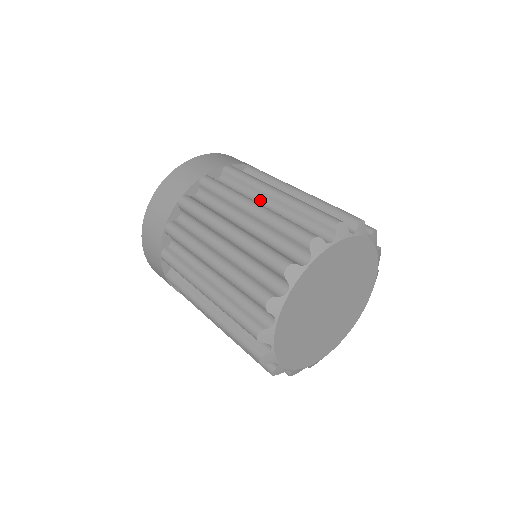
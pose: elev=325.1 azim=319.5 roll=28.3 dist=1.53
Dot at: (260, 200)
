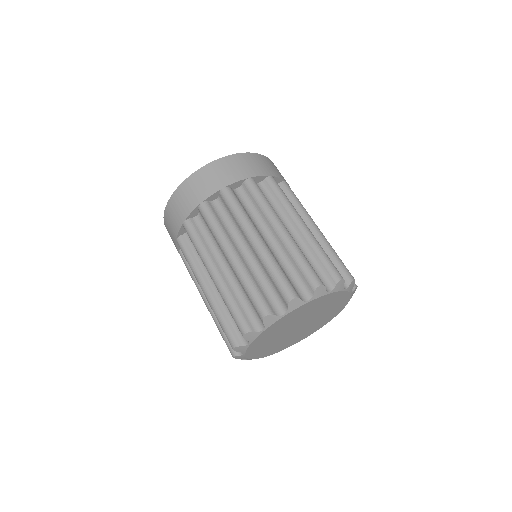
Dot at: occluded
